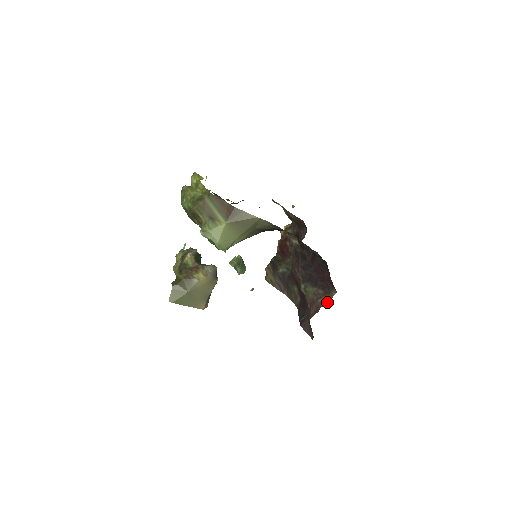
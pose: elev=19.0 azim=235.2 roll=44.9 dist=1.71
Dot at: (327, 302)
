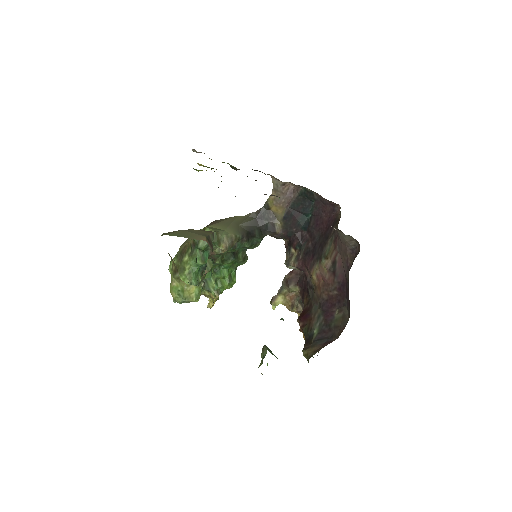
Dot at: (340, 217)
